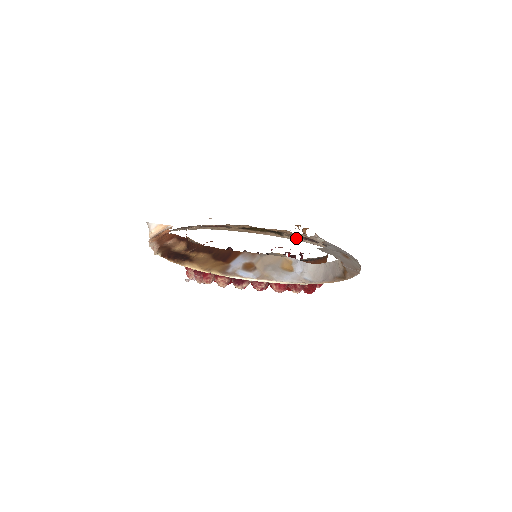
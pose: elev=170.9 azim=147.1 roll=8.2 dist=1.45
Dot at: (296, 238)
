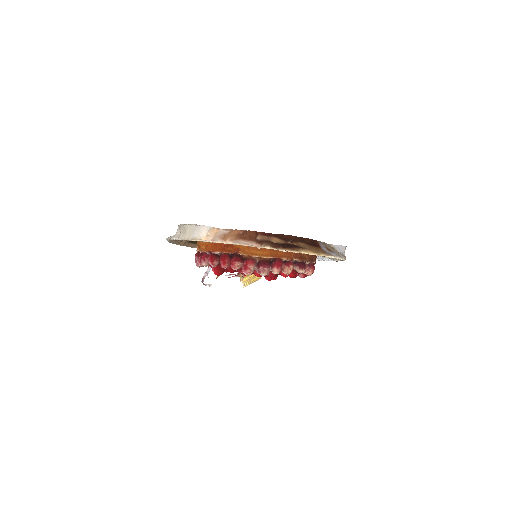
Dot at: occluded
